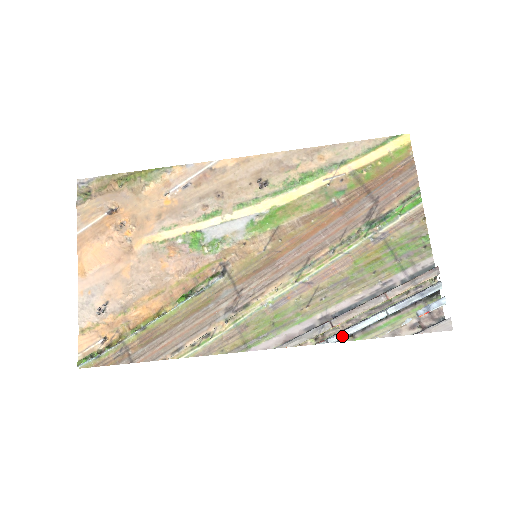
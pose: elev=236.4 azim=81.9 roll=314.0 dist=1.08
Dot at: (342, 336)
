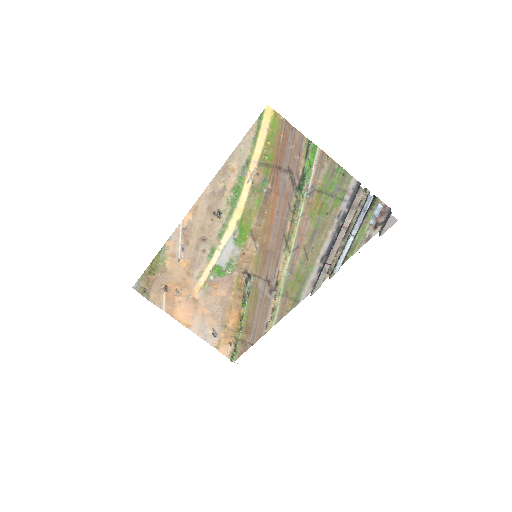
Dot at: (339, 266)
